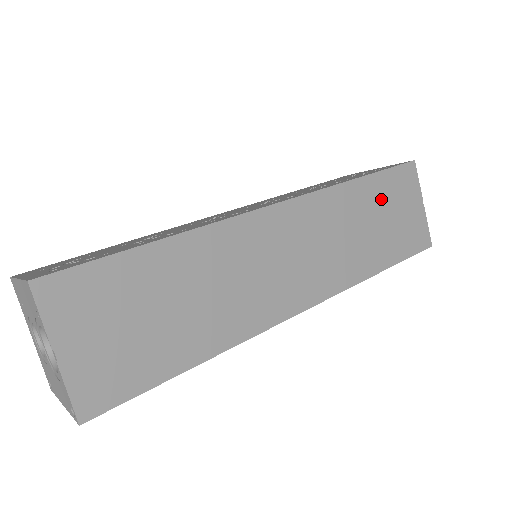
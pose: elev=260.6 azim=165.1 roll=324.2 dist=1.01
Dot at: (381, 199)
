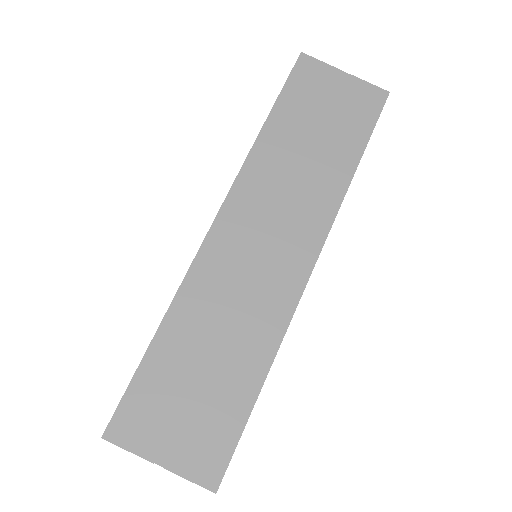
Dot at: (300, 116)
